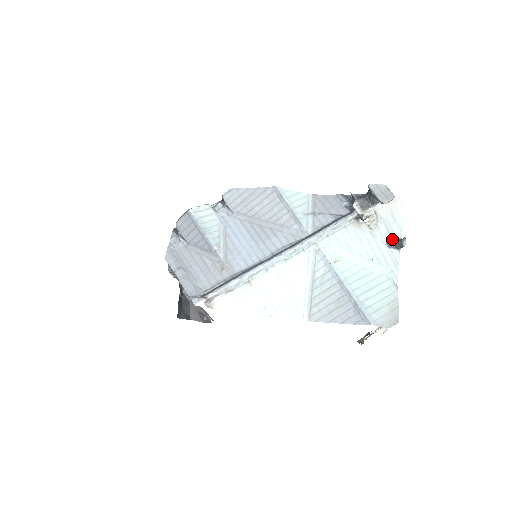
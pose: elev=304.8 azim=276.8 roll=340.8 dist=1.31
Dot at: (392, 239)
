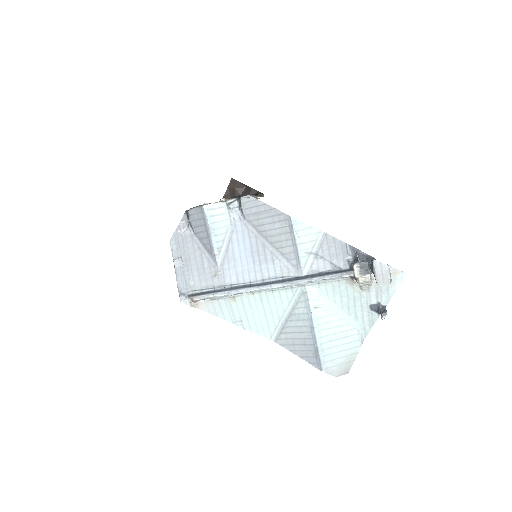
Dot at: (377, 304)
